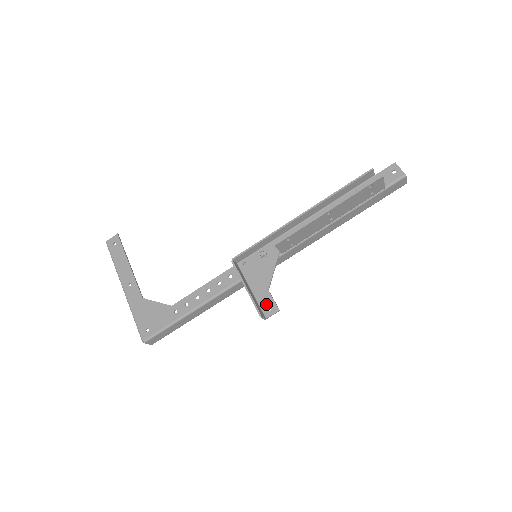
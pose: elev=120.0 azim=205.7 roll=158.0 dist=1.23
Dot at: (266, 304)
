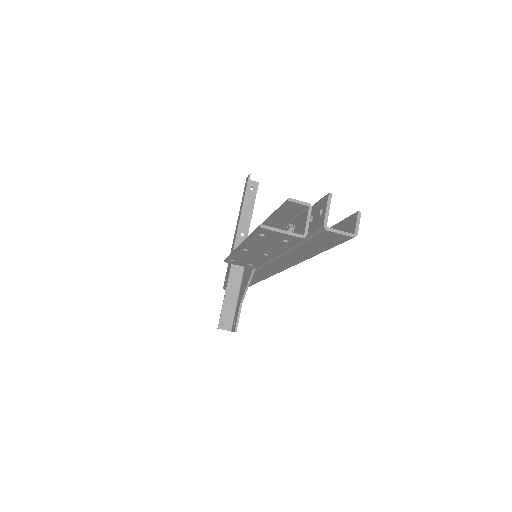
Dot at: (235, 316)
